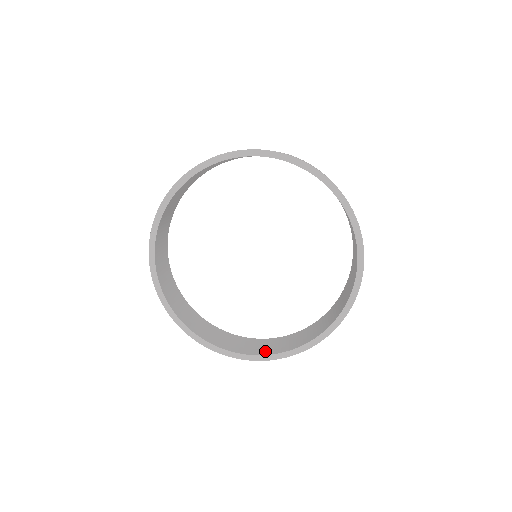
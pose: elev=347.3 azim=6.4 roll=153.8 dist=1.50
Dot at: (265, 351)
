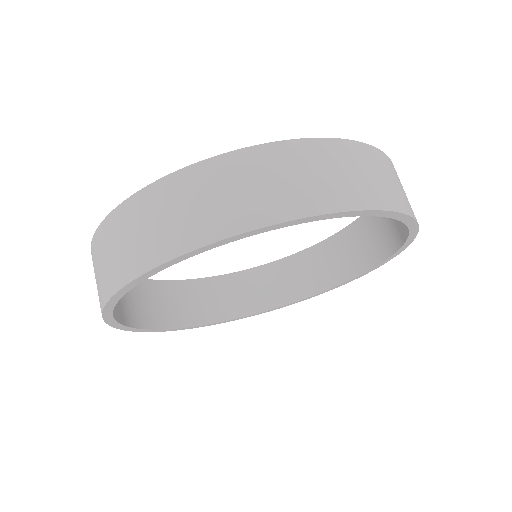
Dot at: (238, 309)
